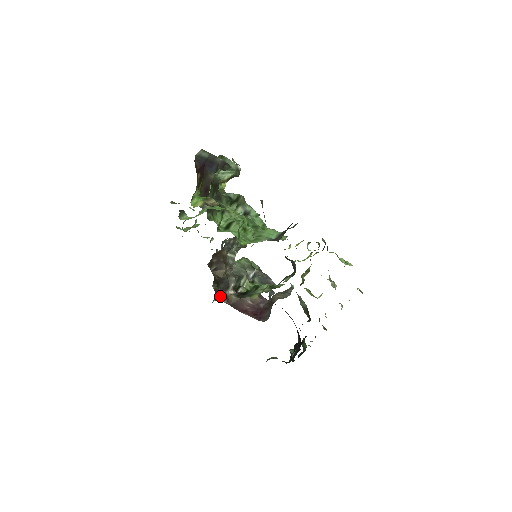
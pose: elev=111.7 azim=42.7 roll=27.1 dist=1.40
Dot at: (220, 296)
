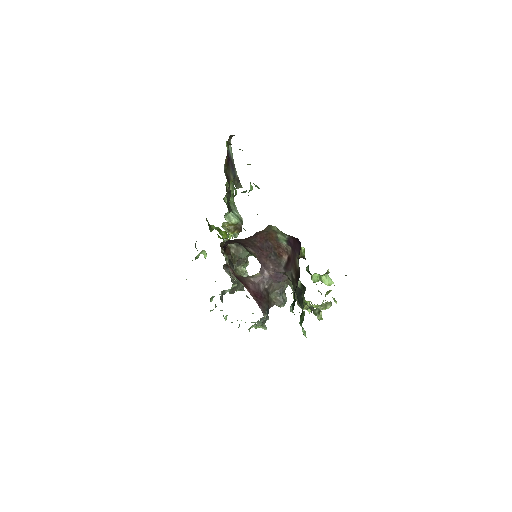
Dot at: (228, 263)
